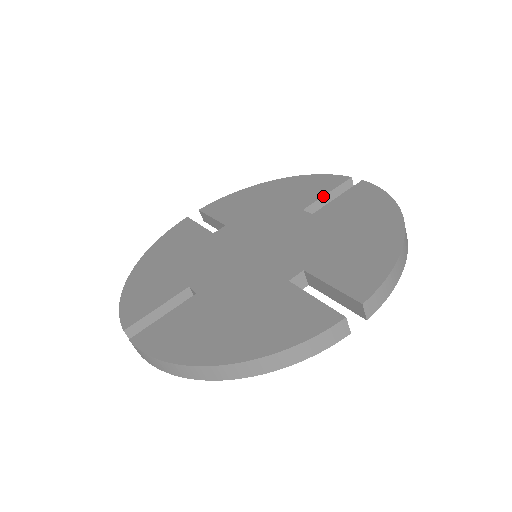
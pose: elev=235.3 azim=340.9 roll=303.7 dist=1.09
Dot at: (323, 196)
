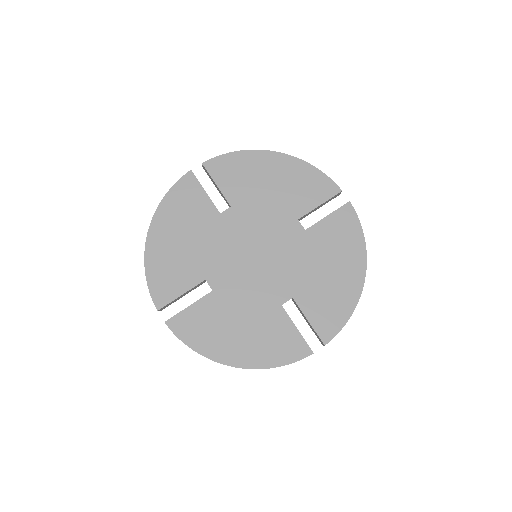
Dot at: (316, 207)
